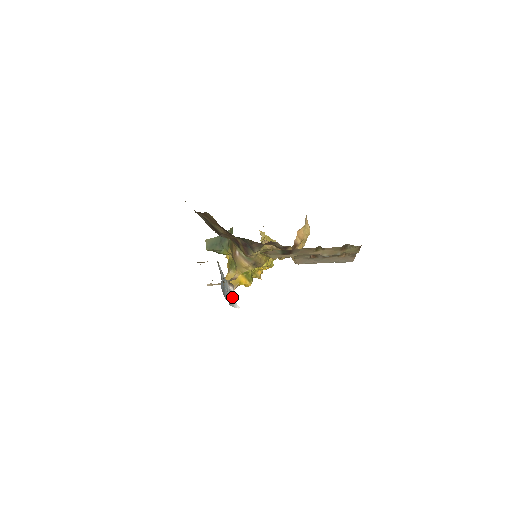
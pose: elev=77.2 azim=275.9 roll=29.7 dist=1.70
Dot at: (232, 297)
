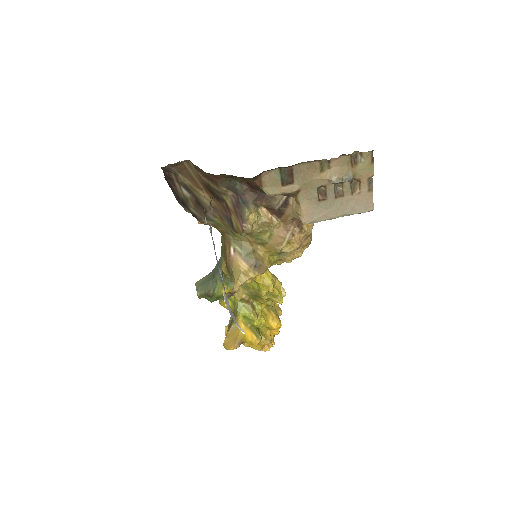
Dot at: occluded
